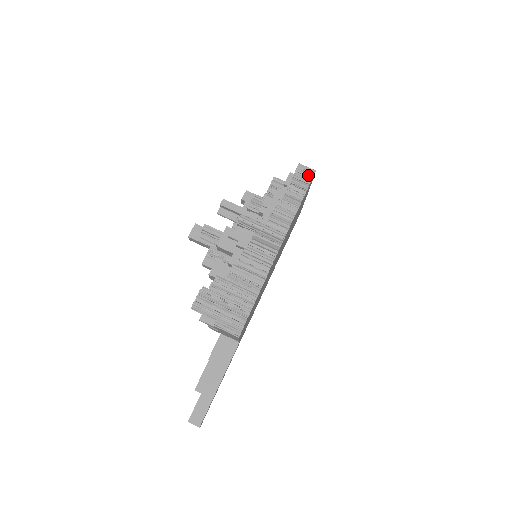
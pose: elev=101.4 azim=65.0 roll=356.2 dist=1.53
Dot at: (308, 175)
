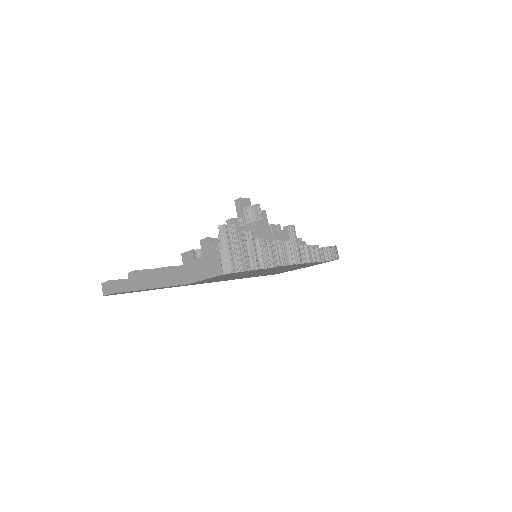
Dot at: (334, 256)
